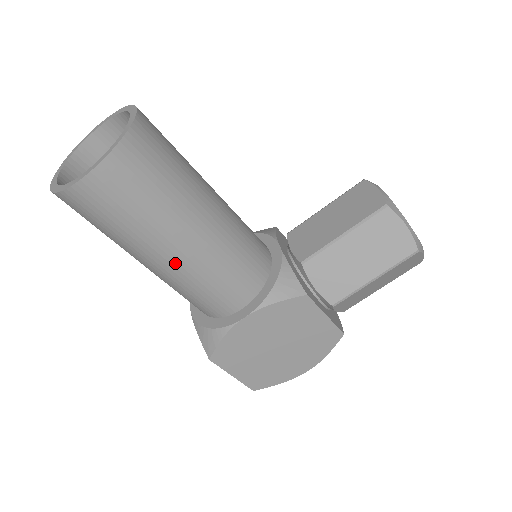
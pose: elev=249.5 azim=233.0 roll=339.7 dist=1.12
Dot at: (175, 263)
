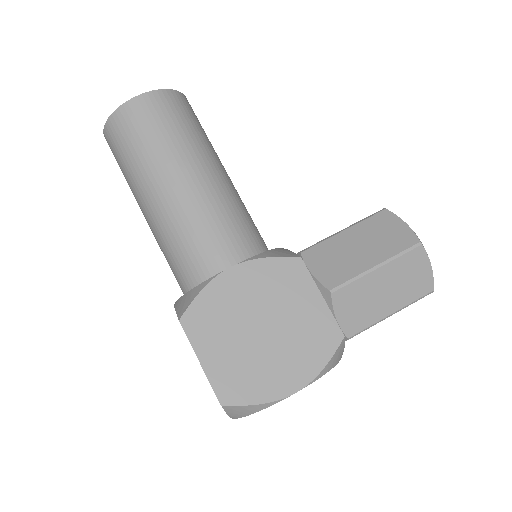
Dot at: (178, 193)
